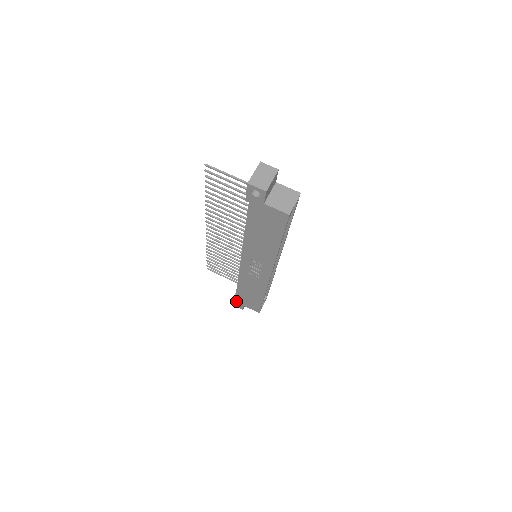
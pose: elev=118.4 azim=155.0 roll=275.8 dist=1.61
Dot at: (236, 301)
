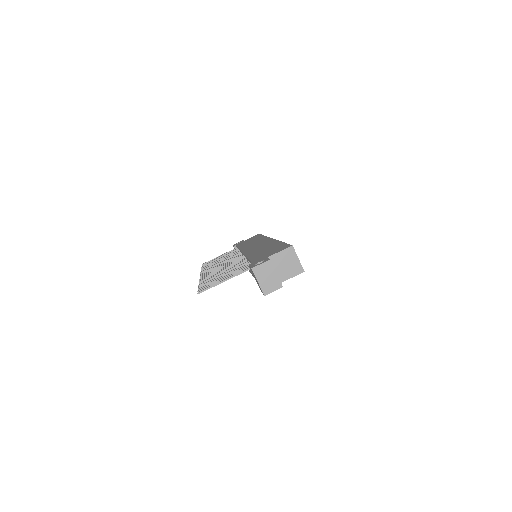
Dot at: occluded
